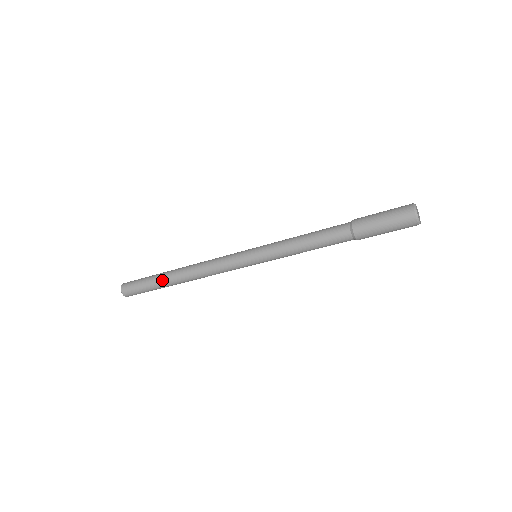
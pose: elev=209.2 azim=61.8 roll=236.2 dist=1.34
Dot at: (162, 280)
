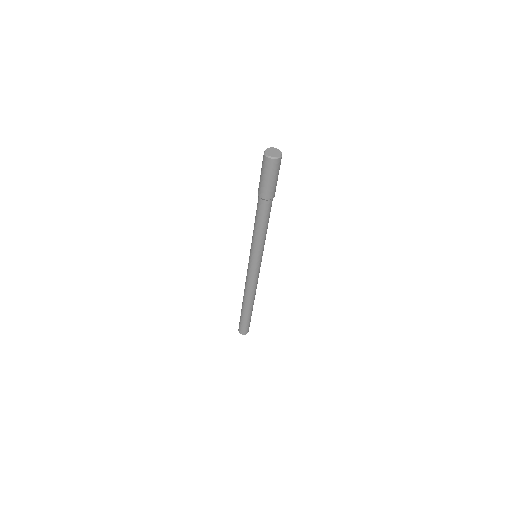
Dot at: occluded
